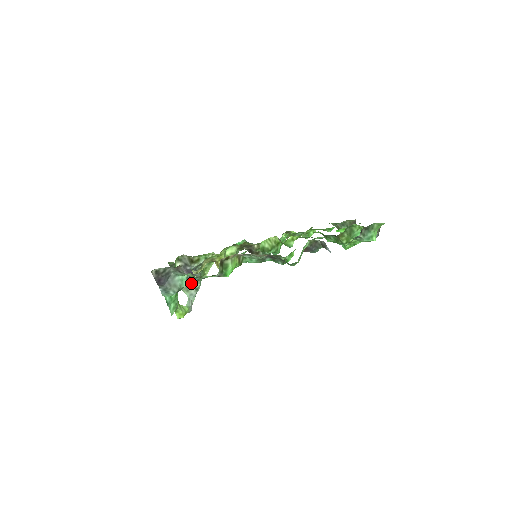
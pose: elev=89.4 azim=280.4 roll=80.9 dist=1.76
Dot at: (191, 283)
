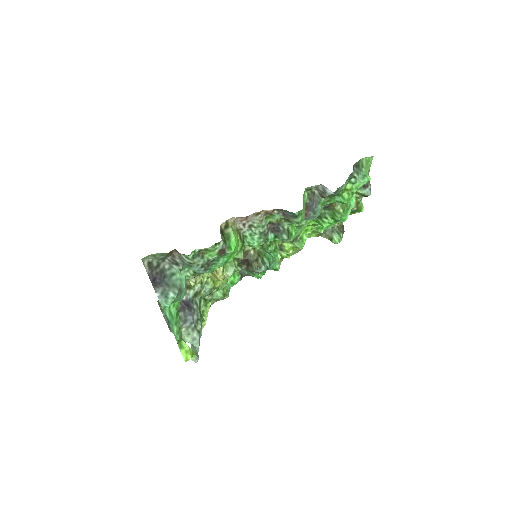
Dot at: (191, 320)
